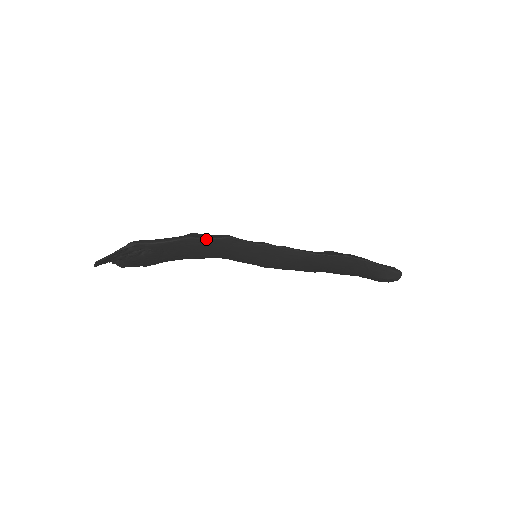
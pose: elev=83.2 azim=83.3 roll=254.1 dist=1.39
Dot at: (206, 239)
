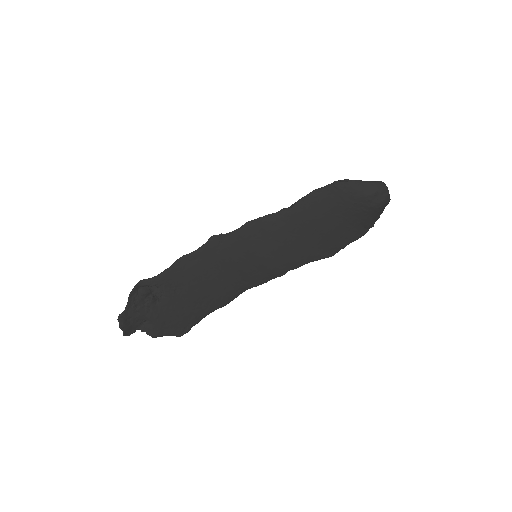
Dot at: (196, 251)
